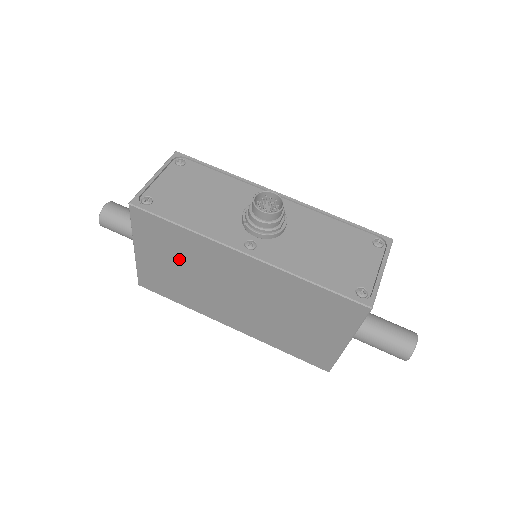
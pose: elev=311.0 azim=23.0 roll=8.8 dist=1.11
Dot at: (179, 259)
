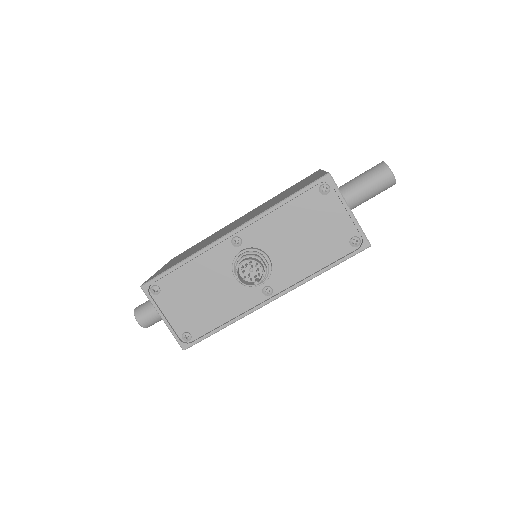
Dot at: occluded
